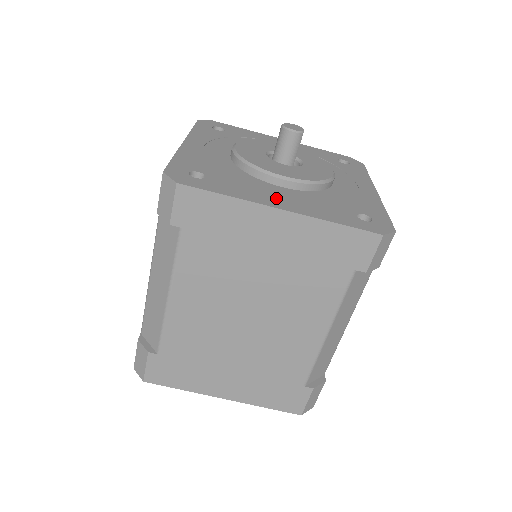
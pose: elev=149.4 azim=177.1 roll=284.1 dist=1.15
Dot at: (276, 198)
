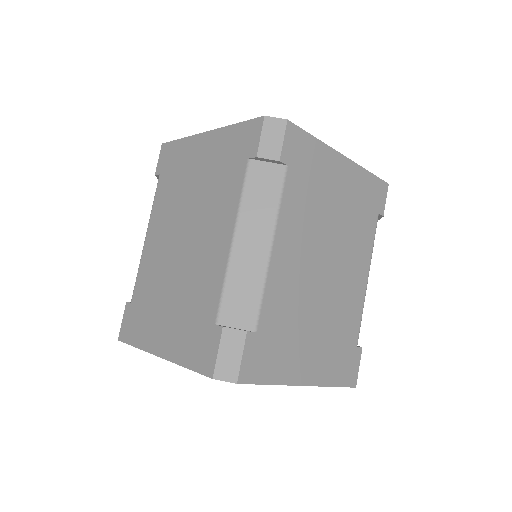
Dot at: occluded
